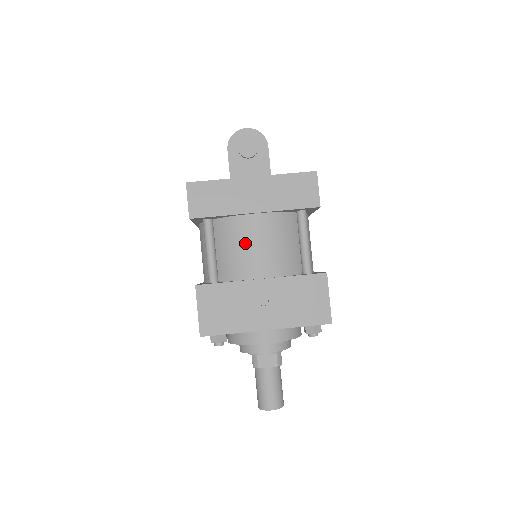
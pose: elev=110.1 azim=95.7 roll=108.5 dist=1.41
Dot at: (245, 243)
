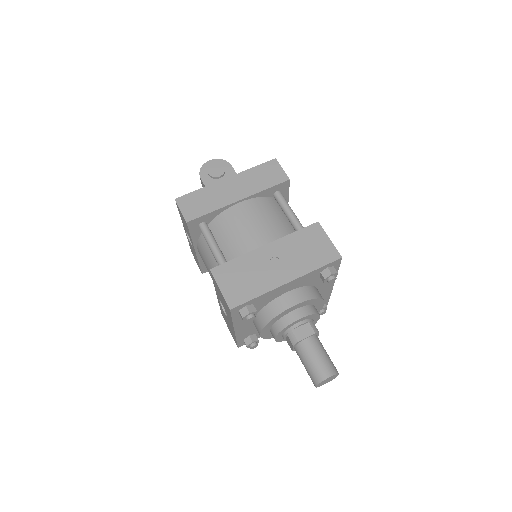
Dot at: (240, 226)
